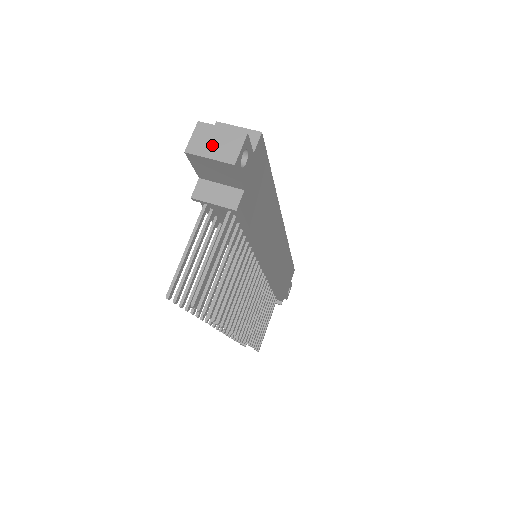
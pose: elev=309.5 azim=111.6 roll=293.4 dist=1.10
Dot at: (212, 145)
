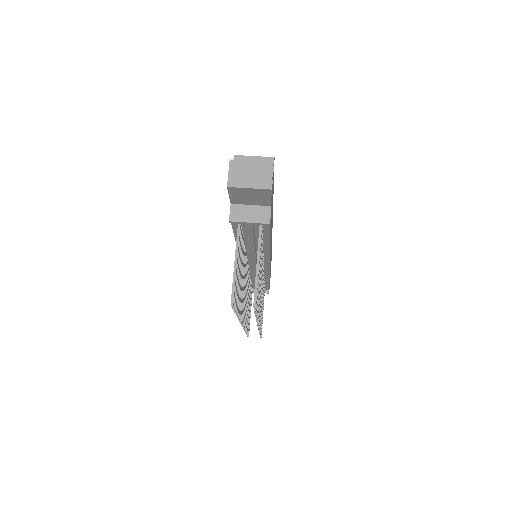
Dot at: (248, 177)
